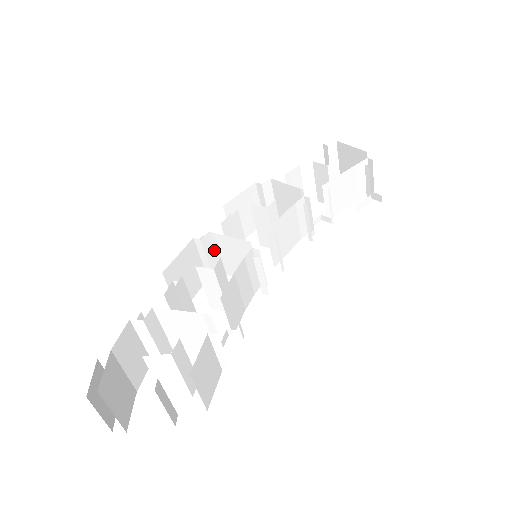
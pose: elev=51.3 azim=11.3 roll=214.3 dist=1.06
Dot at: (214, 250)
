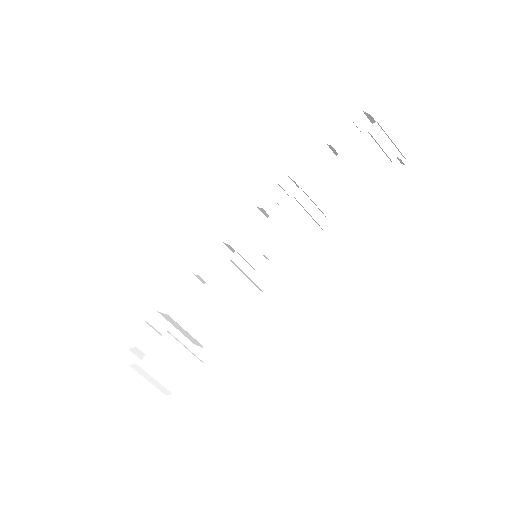
Dot at: occluded
